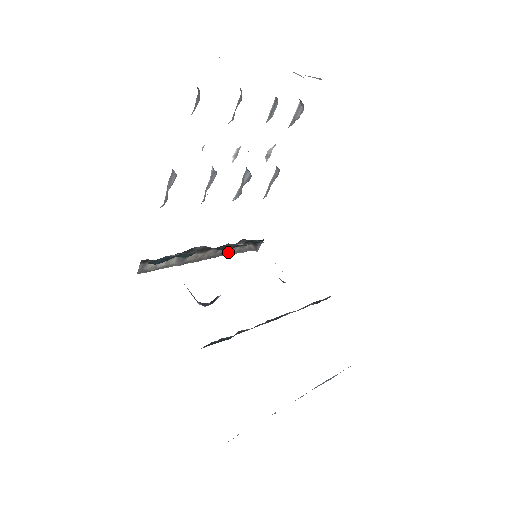
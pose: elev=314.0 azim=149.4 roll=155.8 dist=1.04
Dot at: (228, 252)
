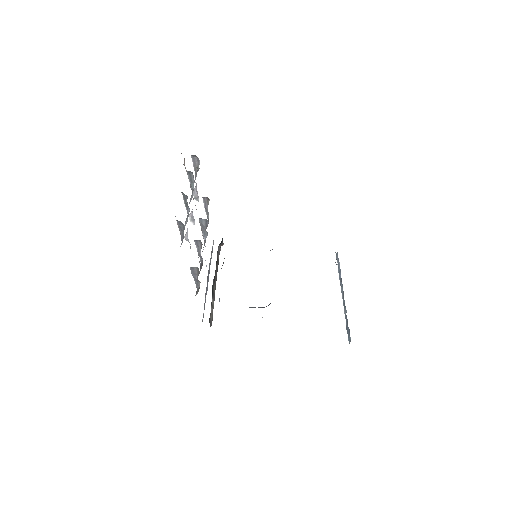
Dot at: (218, 264)
